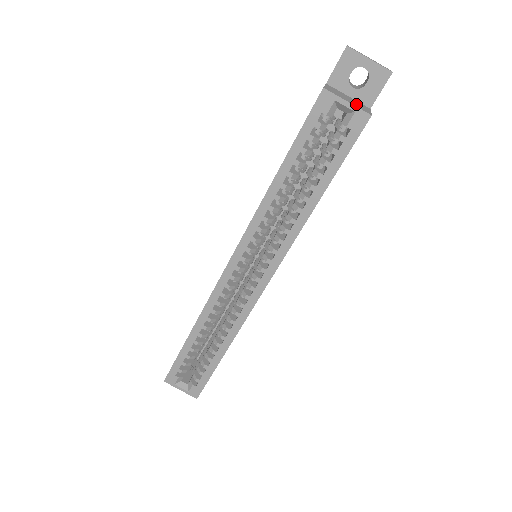
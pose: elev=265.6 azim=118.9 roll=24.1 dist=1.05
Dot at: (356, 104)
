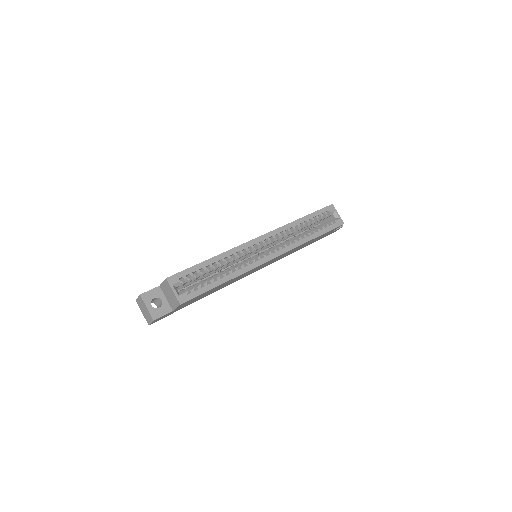
Dot at: occluded
